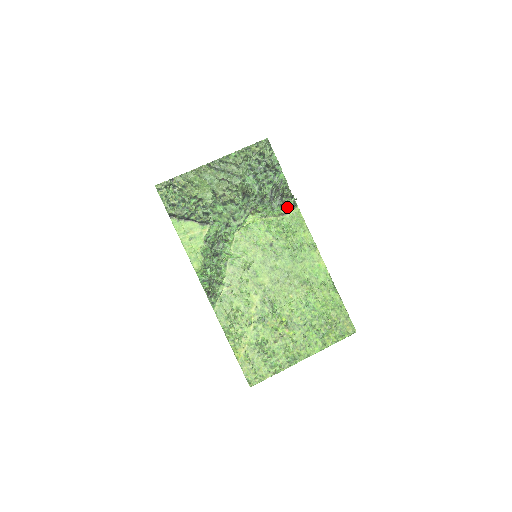
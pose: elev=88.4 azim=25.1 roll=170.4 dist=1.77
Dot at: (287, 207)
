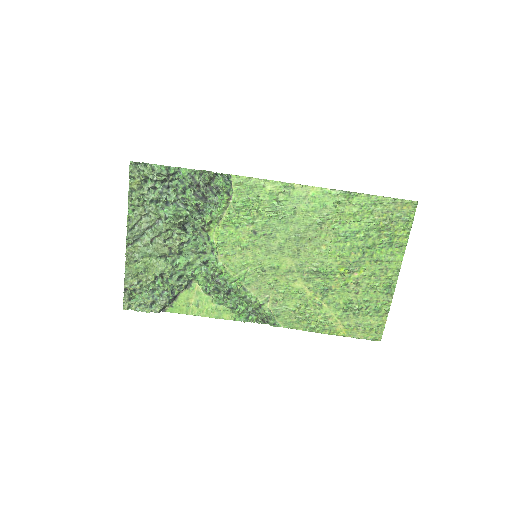
Dot at: (224, 188)
